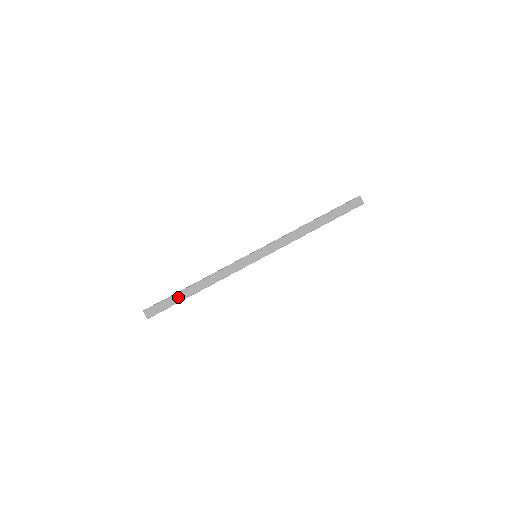
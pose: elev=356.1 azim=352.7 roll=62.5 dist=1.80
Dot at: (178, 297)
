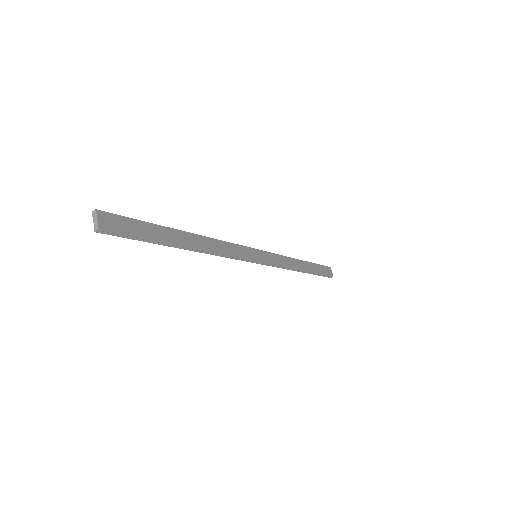
Dot at: (160, 233)
